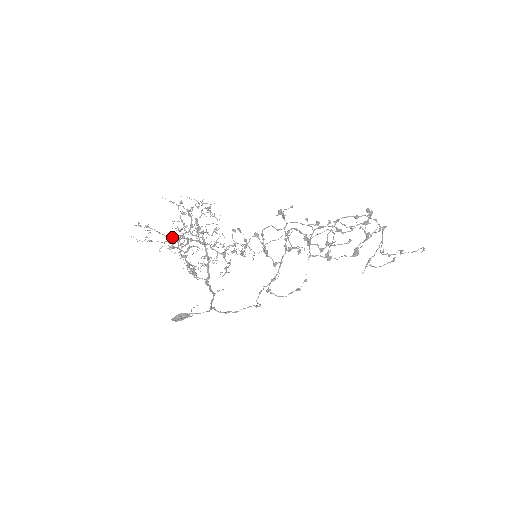
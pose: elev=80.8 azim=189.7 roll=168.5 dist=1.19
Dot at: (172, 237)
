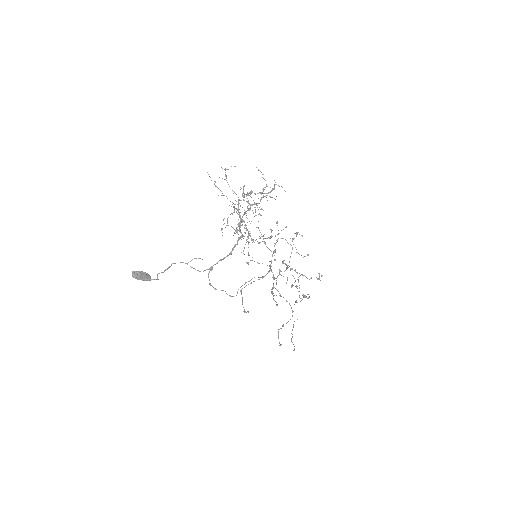
Dot at: occluded
